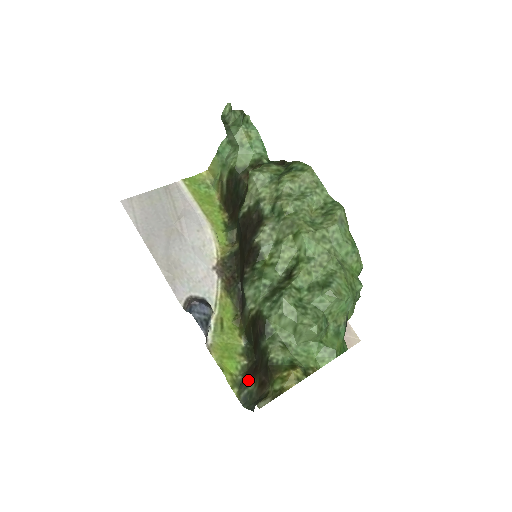
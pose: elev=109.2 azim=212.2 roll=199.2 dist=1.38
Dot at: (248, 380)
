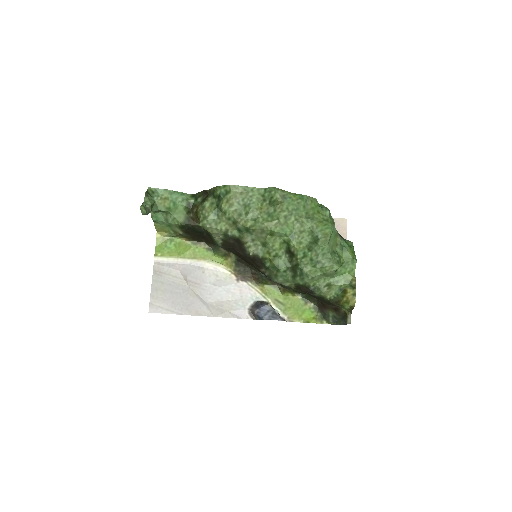
Dot at: (325, 312)
